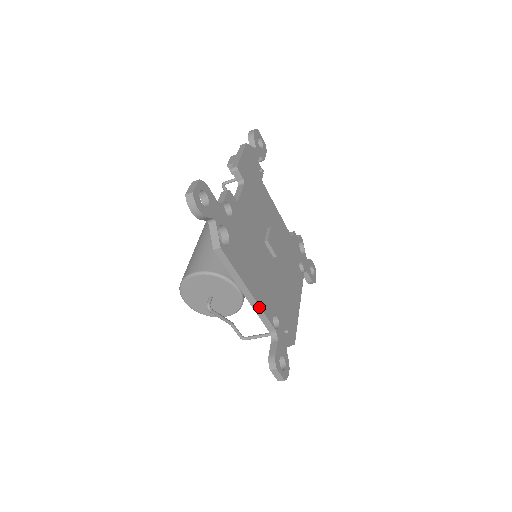
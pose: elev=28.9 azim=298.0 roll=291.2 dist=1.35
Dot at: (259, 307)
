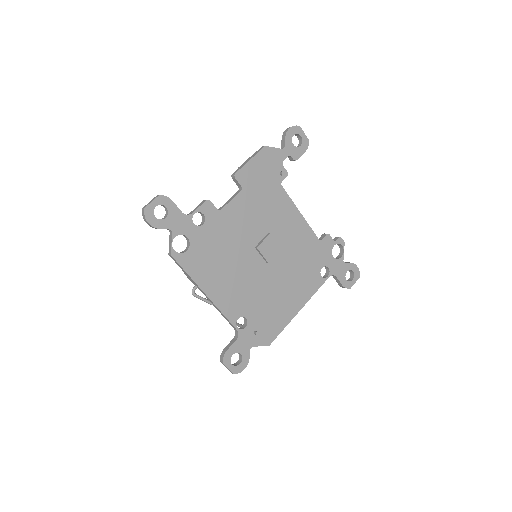
Dot at: (217, 308)
